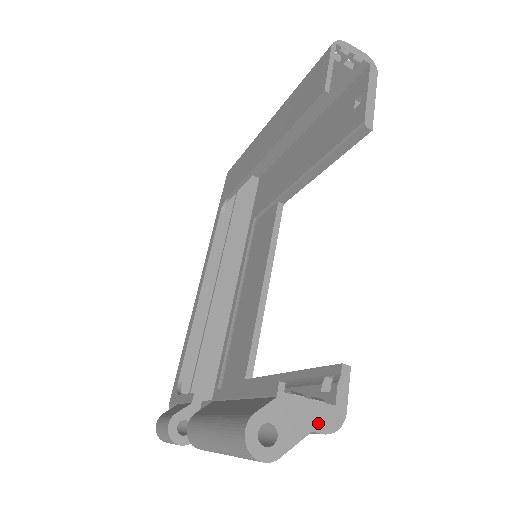
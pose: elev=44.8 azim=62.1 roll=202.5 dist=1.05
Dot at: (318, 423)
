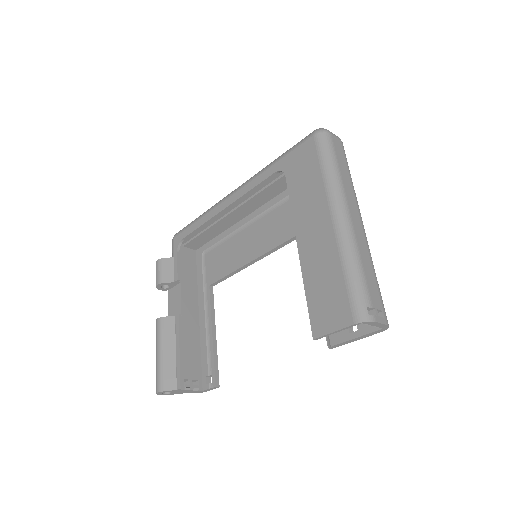
Dot at: (191, 392)
